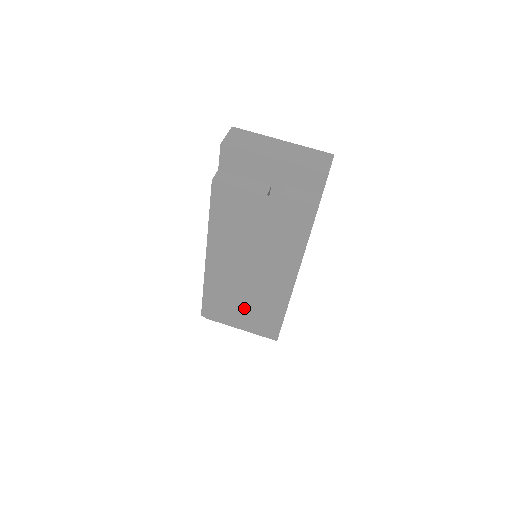
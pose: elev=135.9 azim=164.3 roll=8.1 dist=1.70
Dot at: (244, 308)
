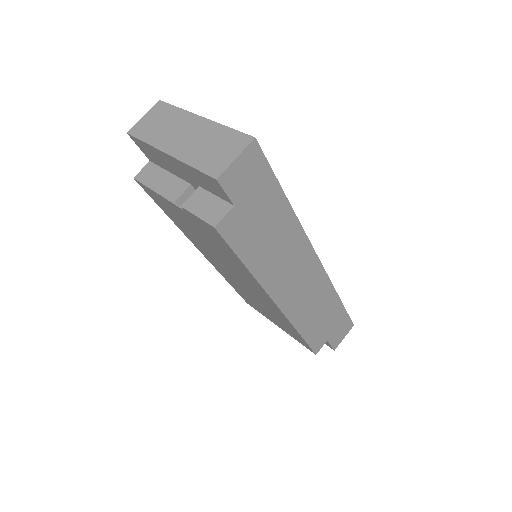
Dot at: (266, 311)
